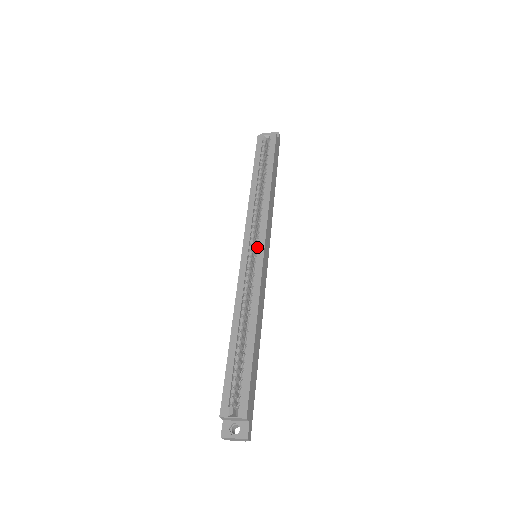
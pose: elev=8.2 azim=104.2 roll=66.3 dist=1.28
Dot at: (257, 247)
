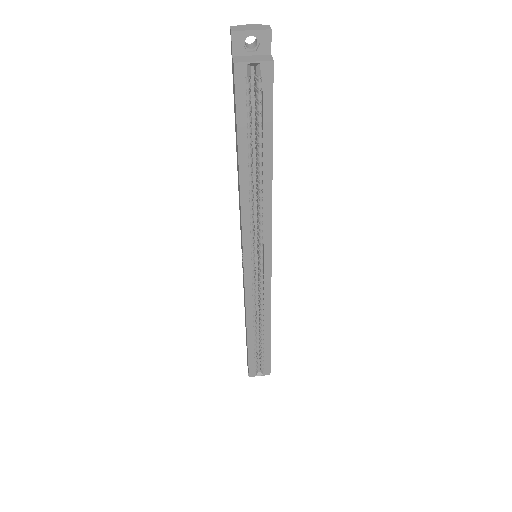
Dot at: (262, 262)
